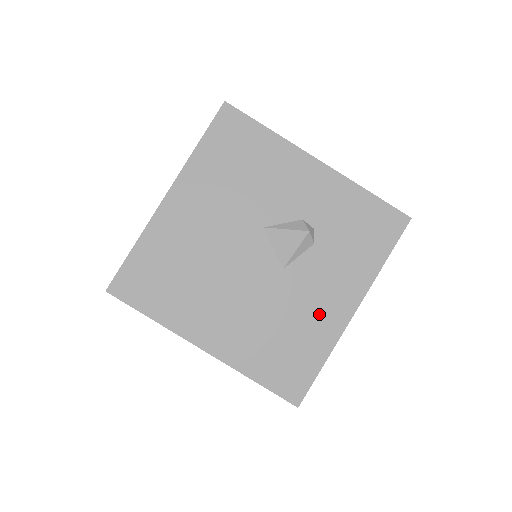
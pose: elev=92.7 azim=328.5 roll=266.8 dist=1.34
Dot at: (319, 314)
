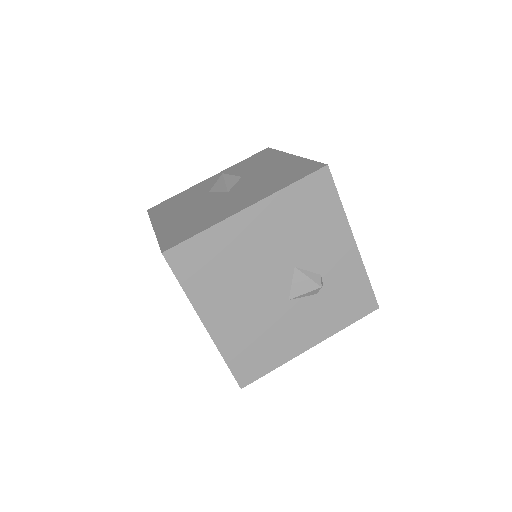
Dot at: (291, 339)
